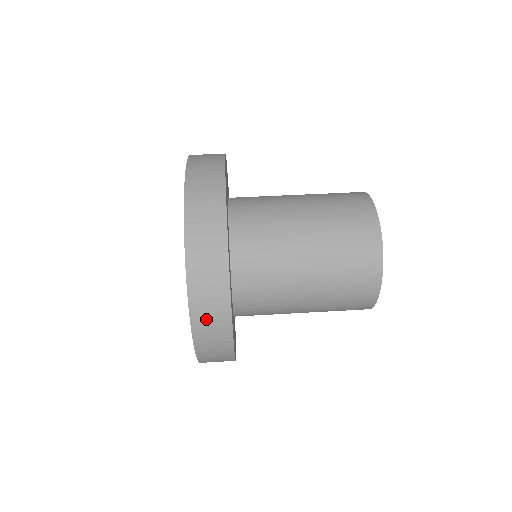
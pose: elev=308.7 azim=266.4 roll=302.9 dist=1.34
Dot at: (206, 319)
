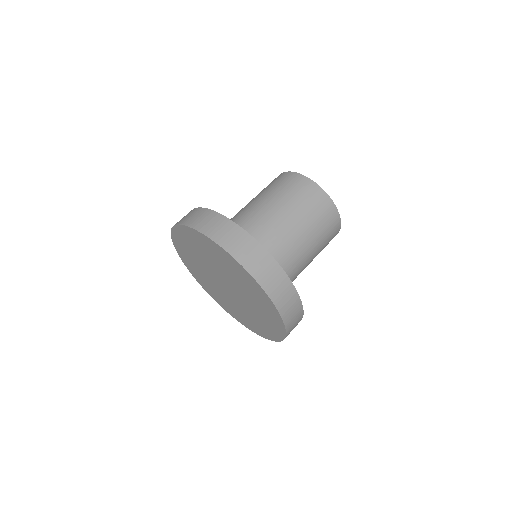
Dot at: (264, 274)
